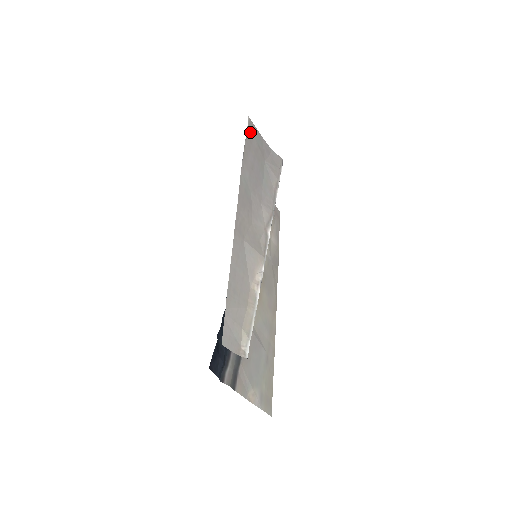
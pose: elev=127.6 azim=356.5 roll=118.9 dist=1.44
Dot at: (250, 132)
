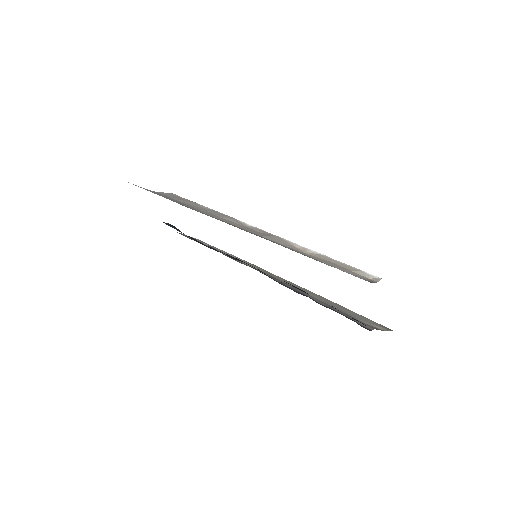
Dot at: occluded
